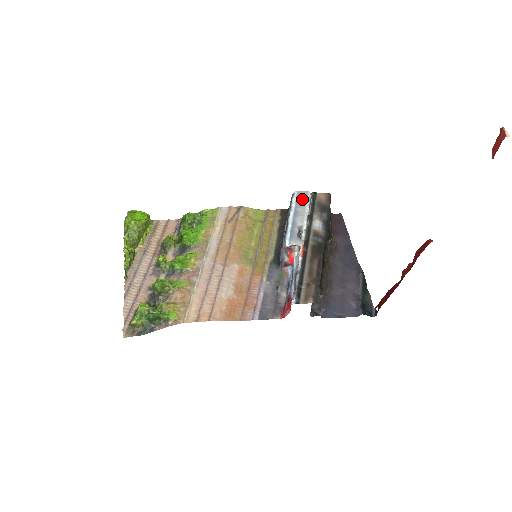
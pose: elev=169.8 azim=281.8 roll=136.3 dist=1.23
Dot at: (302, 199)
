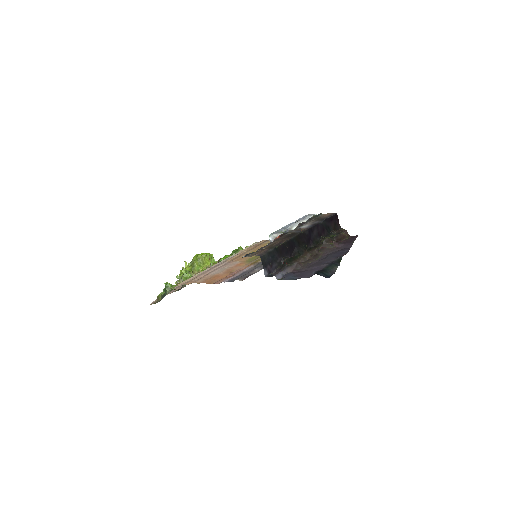
Dot at: (305, 217)
